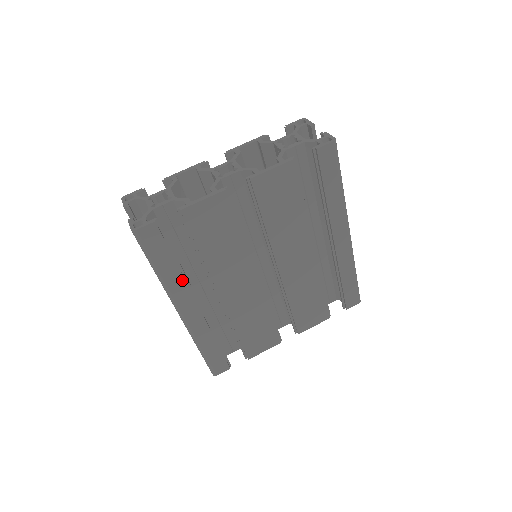
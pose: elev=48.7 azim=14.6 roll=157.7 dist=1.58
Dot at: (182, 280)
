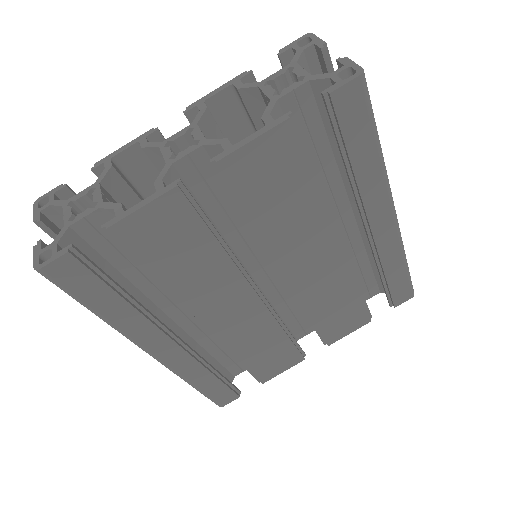
Dot at: (141, 318)
